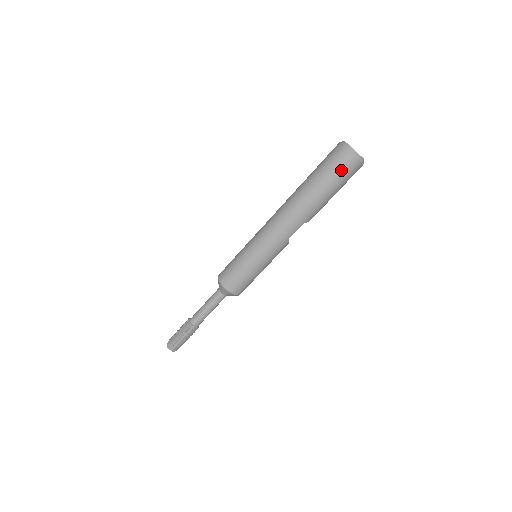
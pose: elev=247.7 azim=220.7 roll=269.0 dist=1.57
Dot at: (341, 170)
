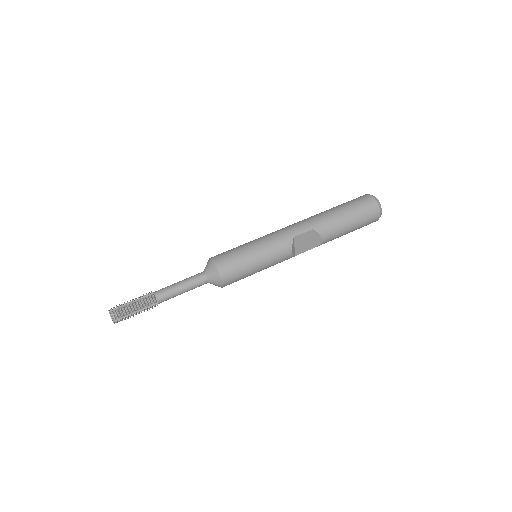
Dot at: (358, 201)
